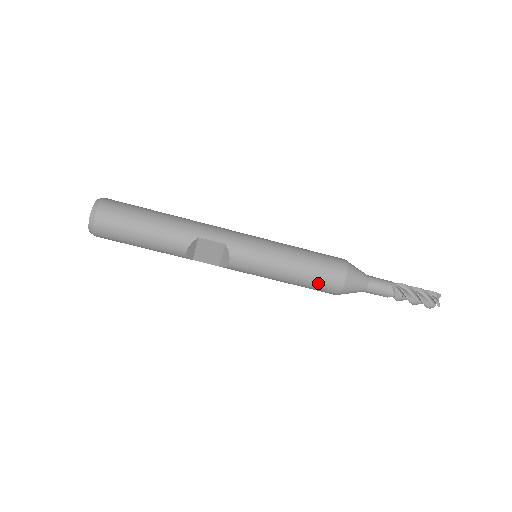
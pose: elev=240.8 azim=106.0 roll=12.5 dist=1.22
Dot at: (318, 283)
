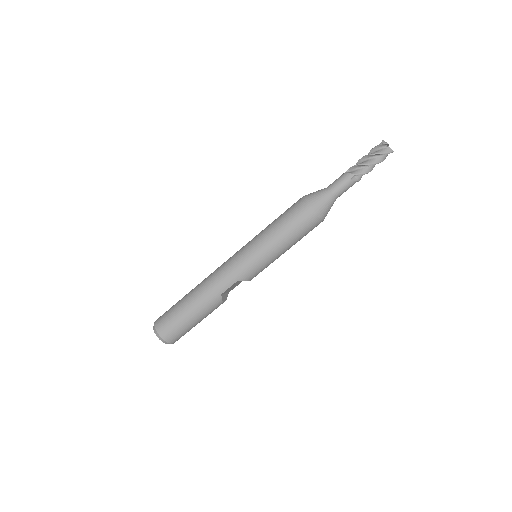
Dot at: (306, 234)
